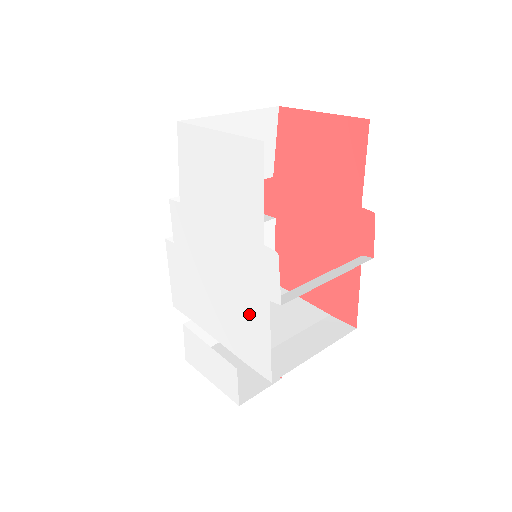
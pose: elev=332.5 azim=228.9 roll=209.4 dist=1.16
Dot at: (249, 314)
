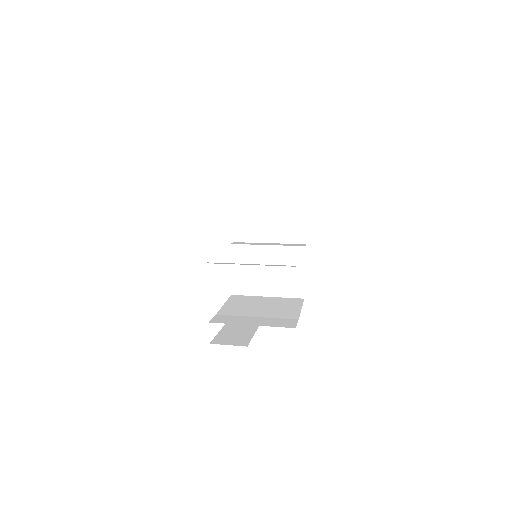
Dot at: occluded
